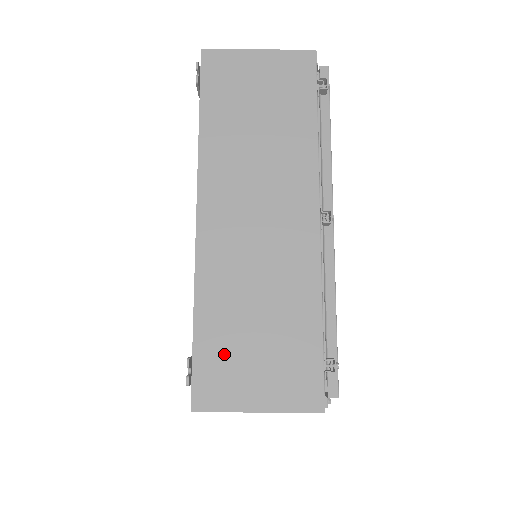
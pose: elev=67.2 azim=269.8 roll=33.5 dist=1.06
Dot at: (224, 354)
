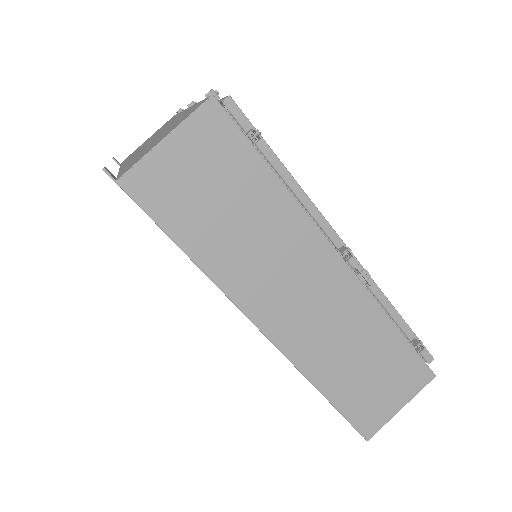
Dot at: occluded
